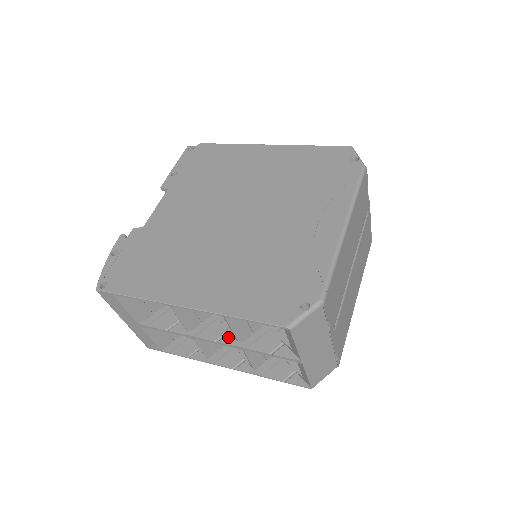
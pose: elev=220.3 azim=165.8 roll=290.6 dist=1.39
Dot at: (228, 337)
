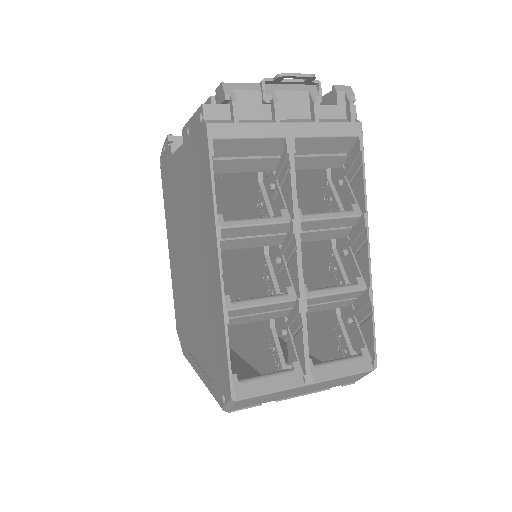
Dot at: occluded
